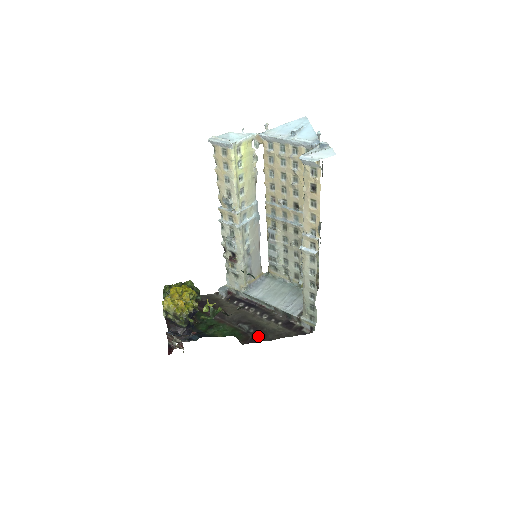
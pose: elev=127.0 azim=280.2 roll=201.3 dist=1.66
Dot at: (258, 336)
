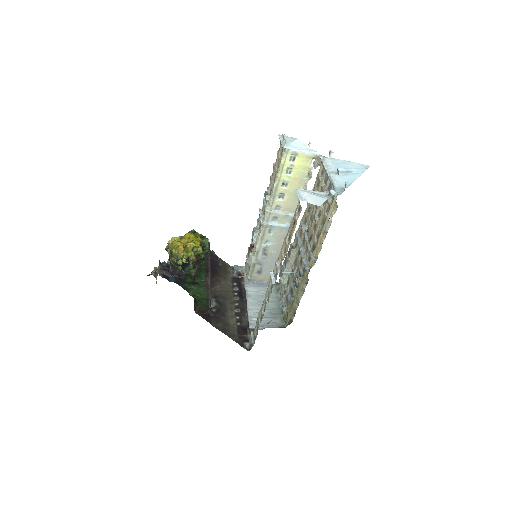
Dot at: (212, 317)
